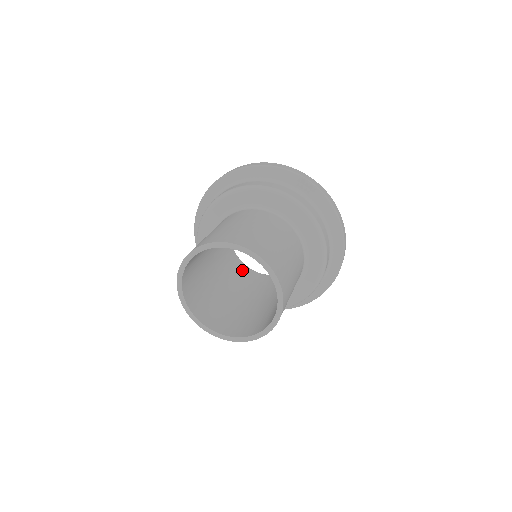
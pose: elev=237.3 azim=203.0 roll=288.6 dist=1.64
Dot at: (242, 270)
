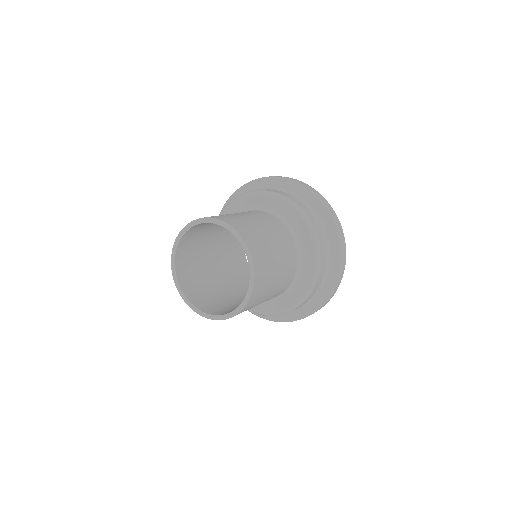
Dot at: (240, 257)
